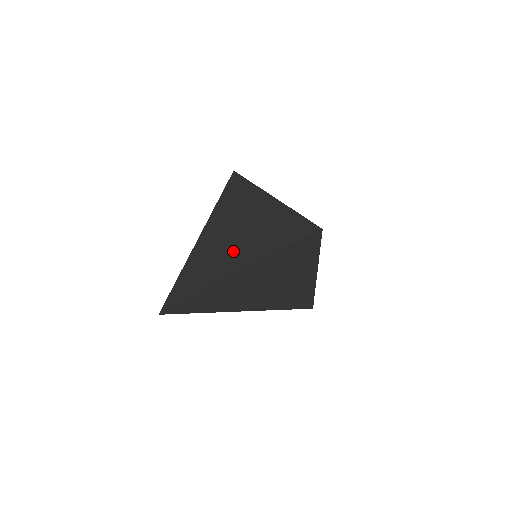
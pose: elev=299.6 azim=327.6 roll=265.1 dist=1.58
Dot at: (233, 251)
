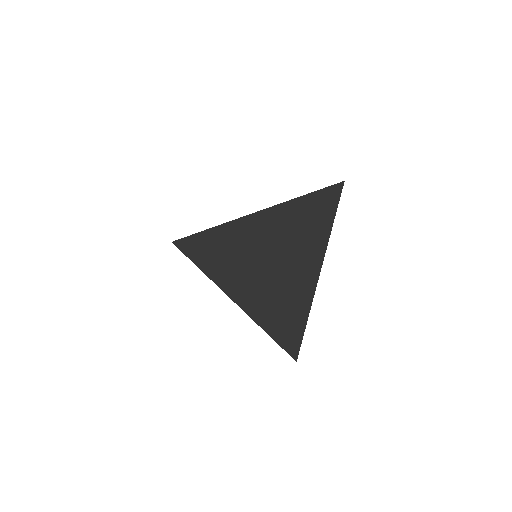
Dot at: occluded
